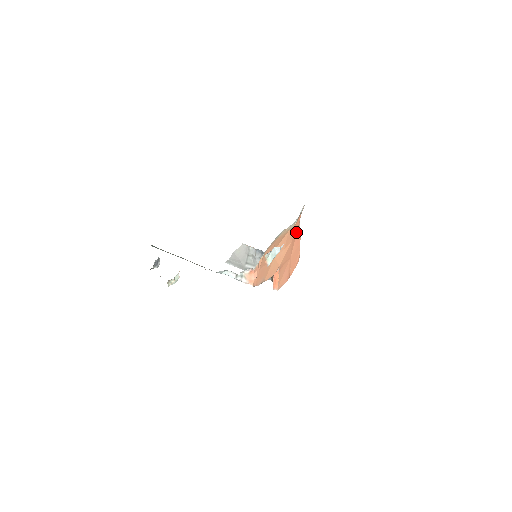
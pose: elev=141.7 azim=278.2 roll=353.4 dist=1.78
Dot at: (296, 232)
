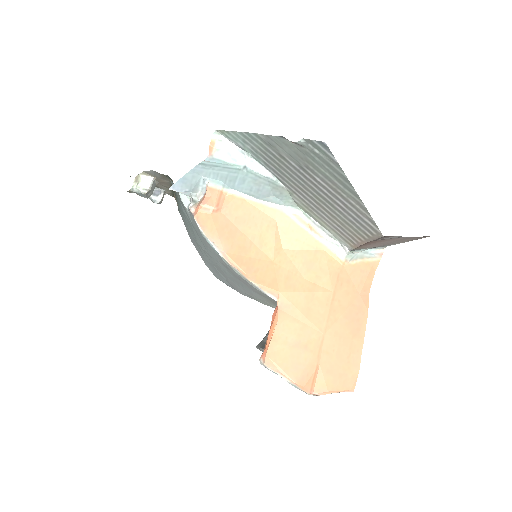
Dot at: (354, 296)
